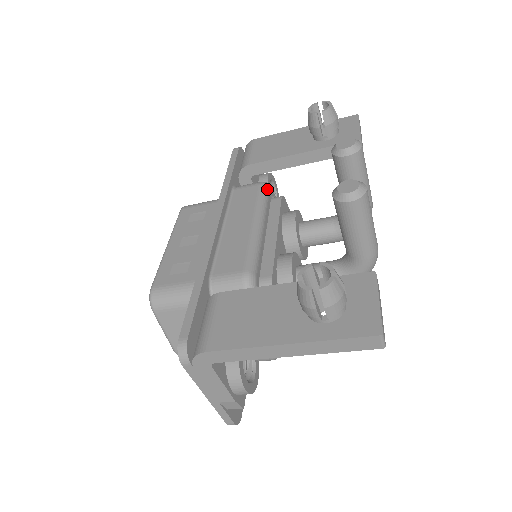
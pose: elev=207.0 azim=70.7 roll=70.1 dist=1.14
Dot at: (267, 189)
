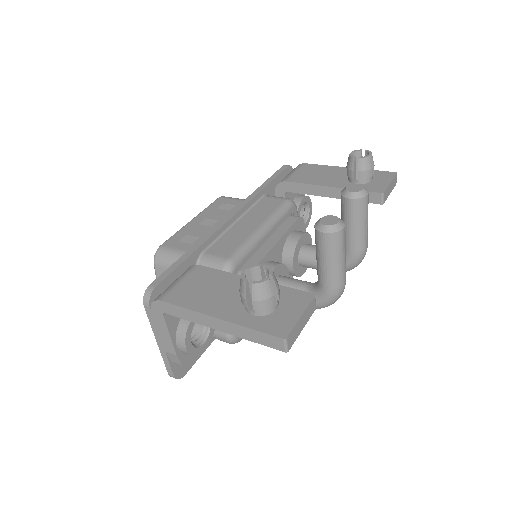
Dot at: (289, 206)
